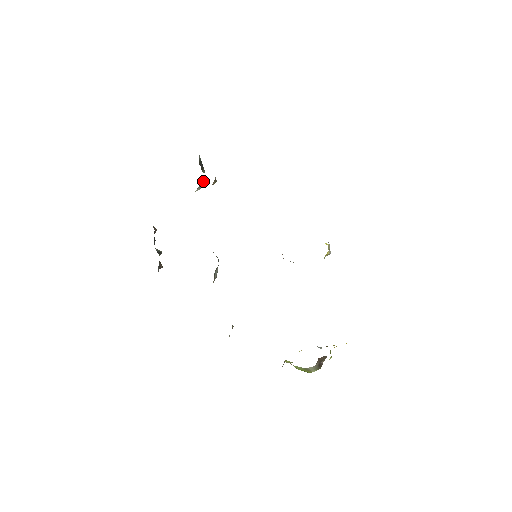
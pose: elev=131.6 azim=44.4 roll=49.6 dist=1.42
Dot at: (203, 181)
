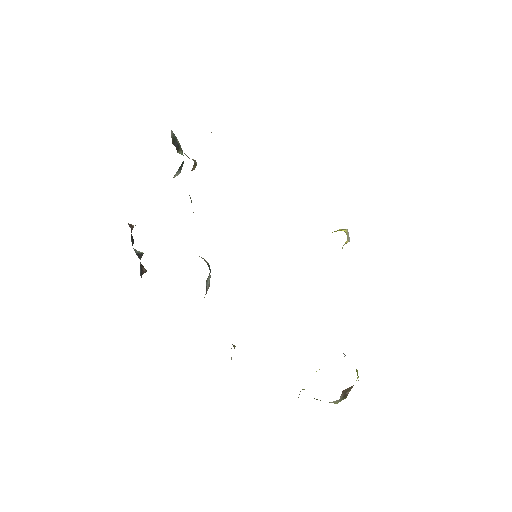
Dot at: (181, 164)
